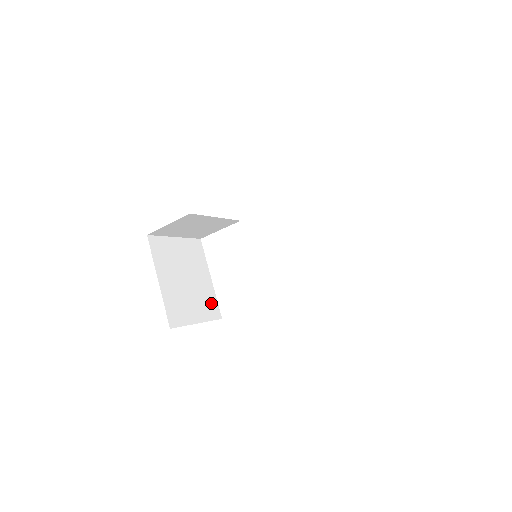
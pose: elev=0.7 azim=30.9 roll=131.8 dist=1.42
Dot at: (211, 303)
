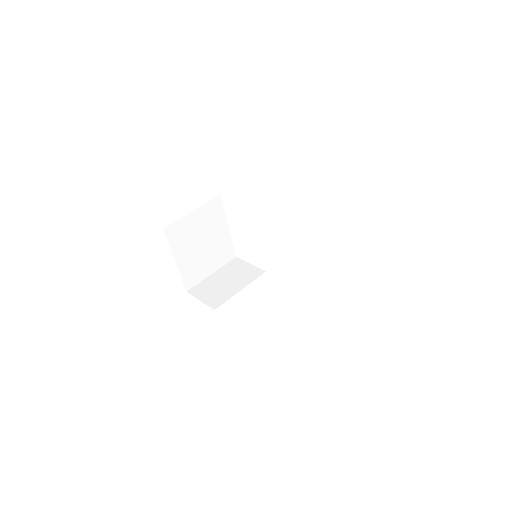
Dot at: (226, 250)
